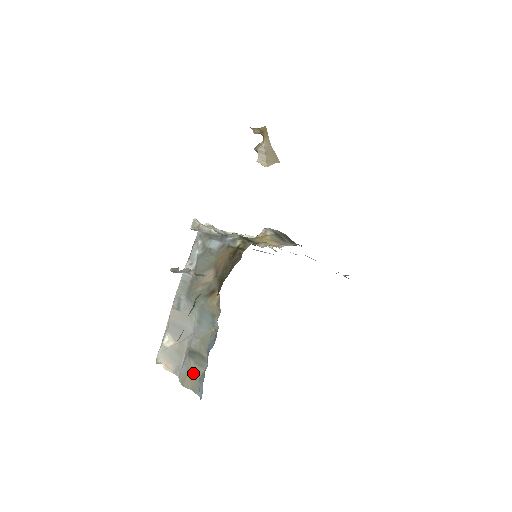
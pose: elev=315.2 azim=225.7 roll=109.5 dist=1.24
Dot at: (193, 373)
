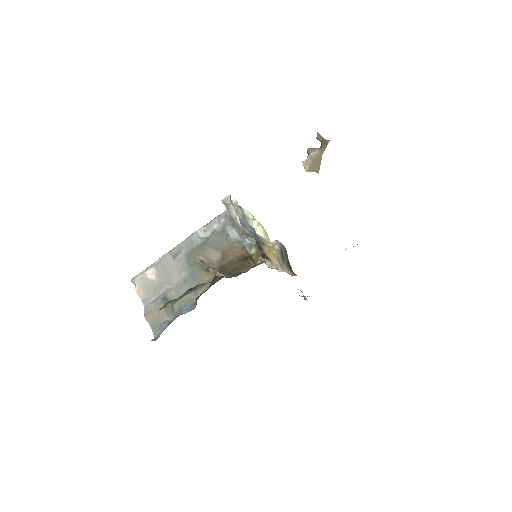
Dot at: (159, 315)
